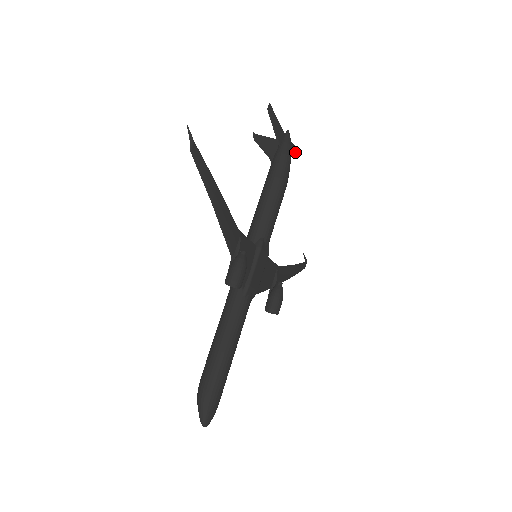
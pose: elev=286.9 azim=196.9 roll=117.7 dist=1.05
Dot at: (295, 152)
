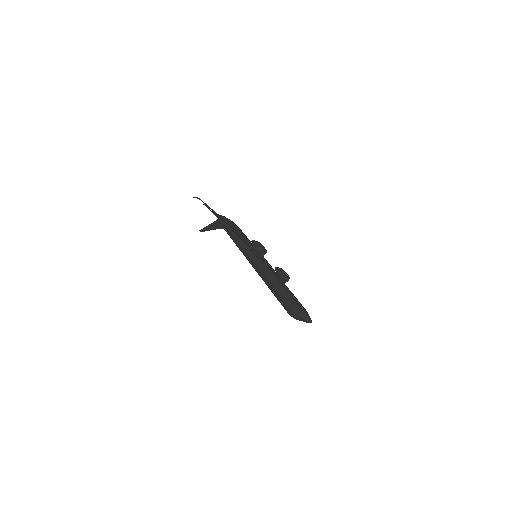
Dot at: occluded
